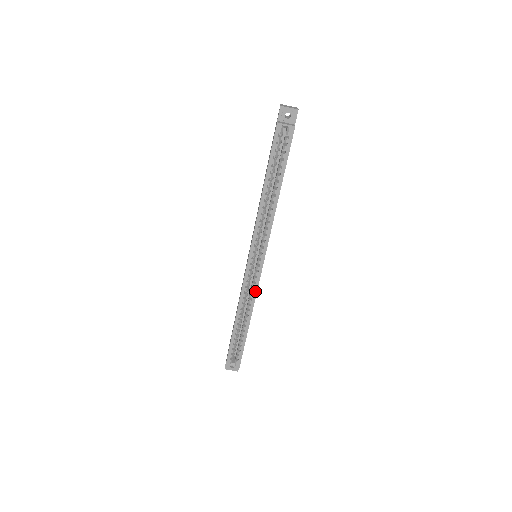
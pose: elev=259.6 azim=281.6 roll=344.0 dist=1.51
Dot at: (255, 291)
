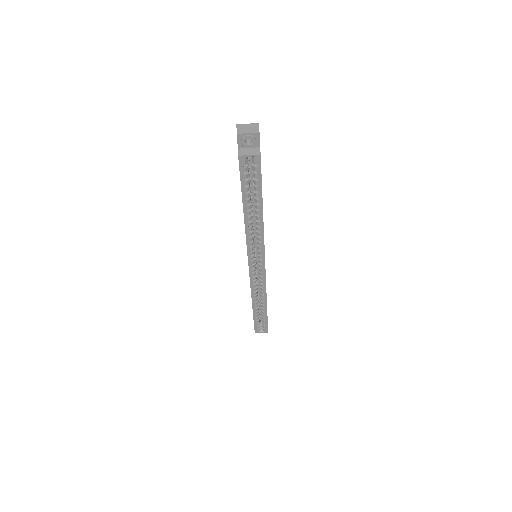
Dot at: (264, 285)
